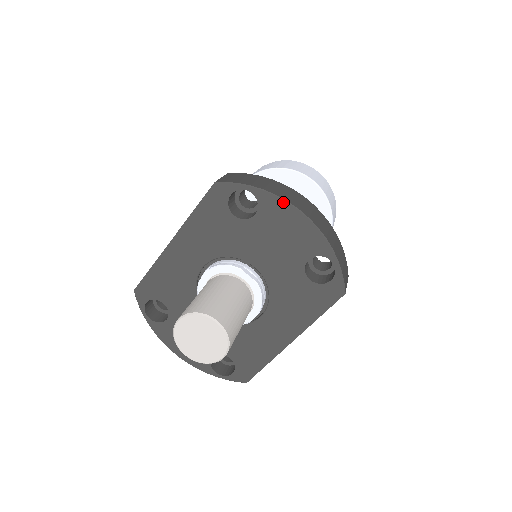
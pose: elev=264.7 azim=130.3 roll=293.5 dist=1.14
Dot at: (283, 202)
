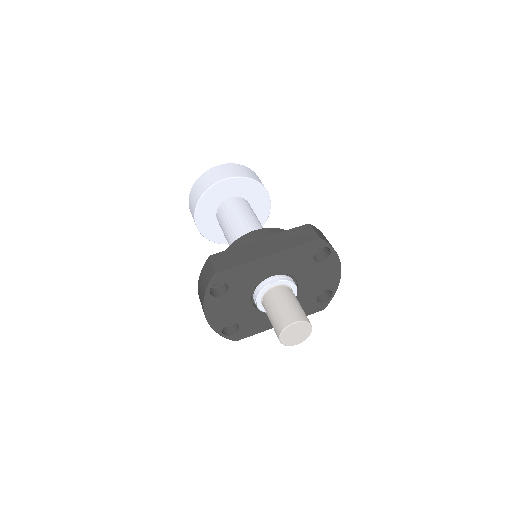
Dot at: (339, 261)
